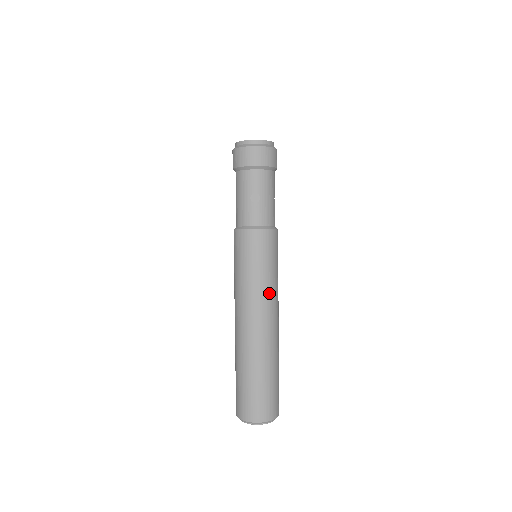
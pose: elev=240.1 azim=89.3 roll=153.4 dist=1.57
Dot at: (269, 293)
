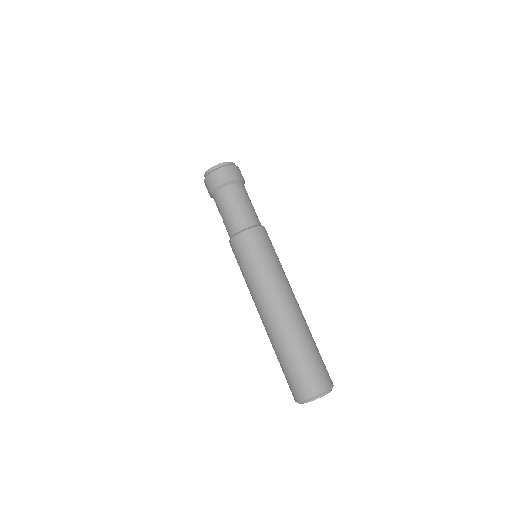
Dot at: (279, 278)
